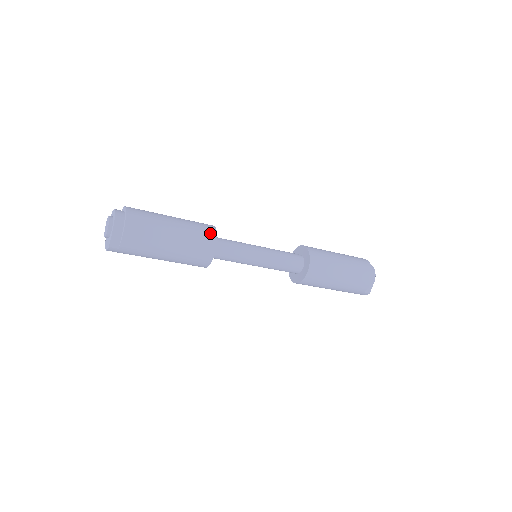
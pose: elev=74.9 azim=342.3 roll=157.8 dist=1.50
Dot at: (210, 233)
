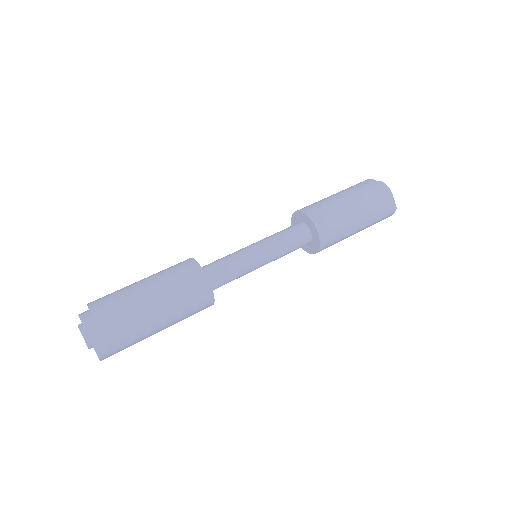
Dot at: (190, 267)
